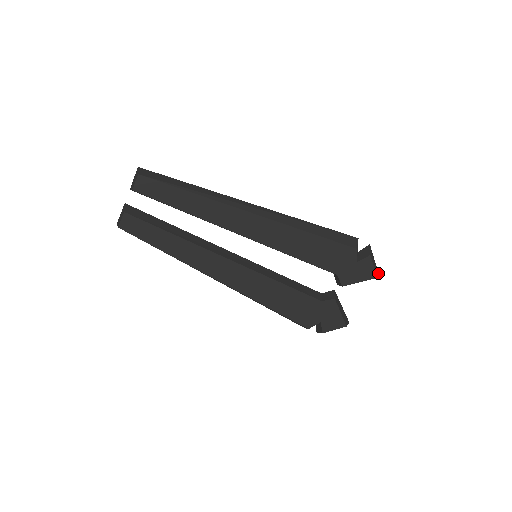
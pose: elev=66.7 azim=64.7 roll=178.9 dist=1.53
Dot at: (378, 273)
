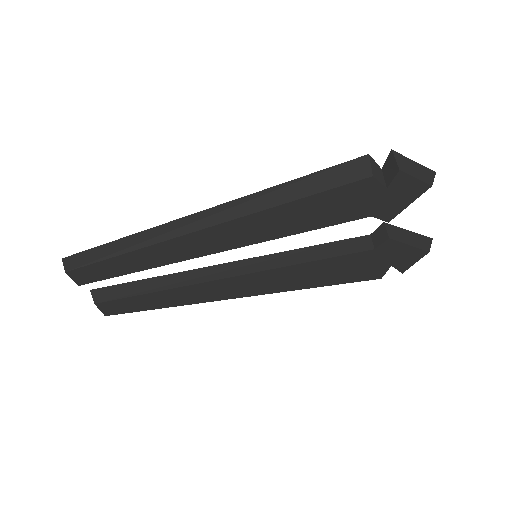
Dot at: (431, 172)
